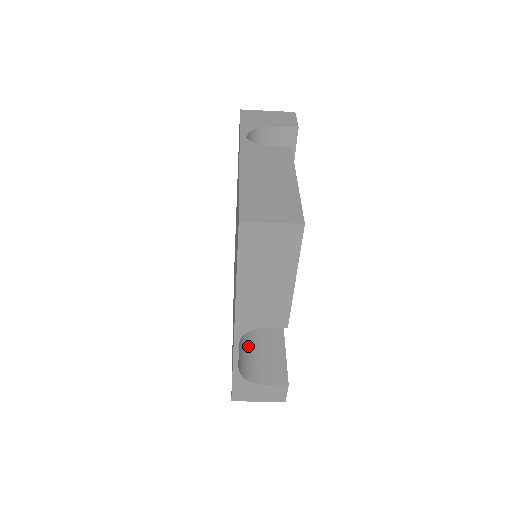
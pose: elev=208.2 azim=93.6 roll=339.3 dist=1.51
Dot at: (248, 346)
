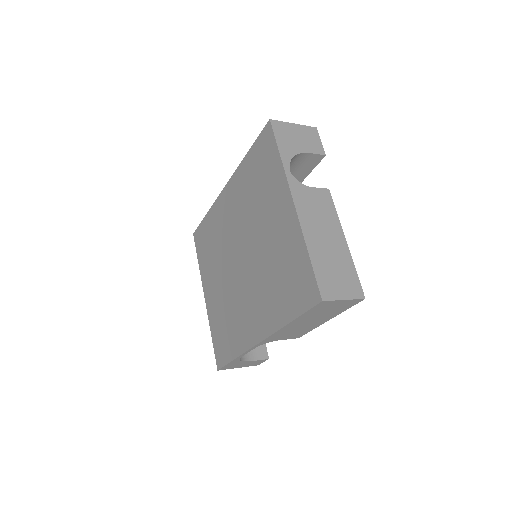
Dot at: occluded
